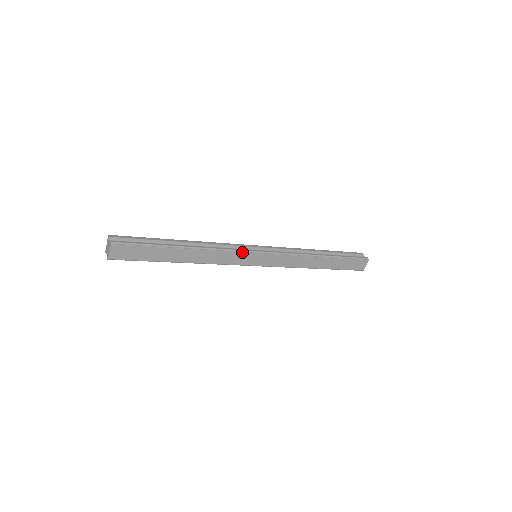
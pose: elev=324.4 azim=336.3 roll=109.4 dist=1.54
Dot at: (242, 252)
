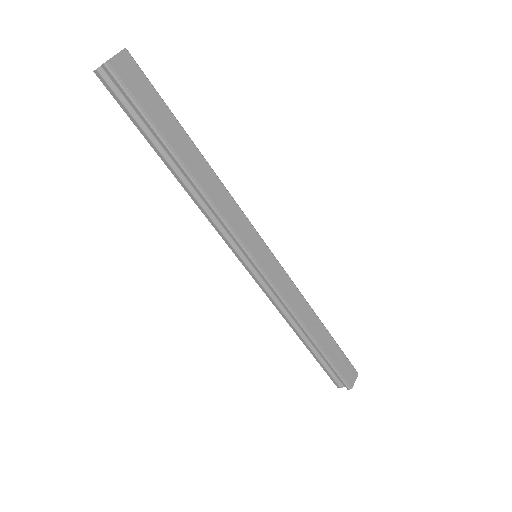
Dot at: (251, 224)
